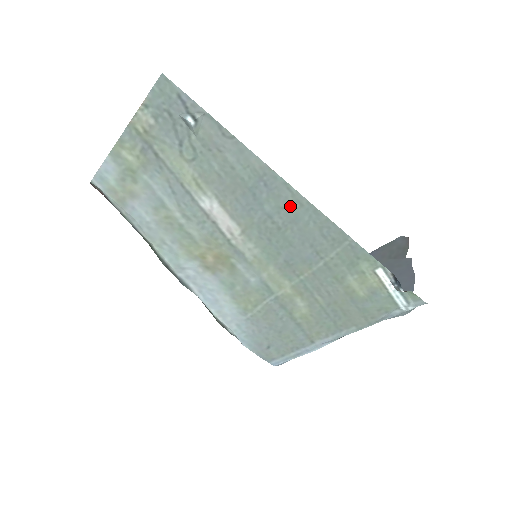
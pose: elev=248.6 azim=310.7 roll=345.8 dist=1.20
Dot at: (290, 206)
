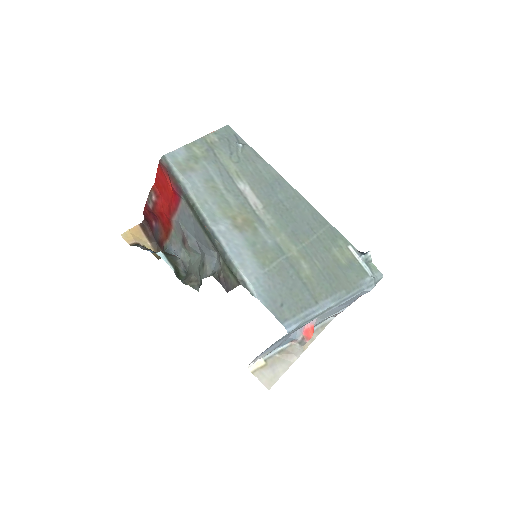
Dot at: (293, 198)
